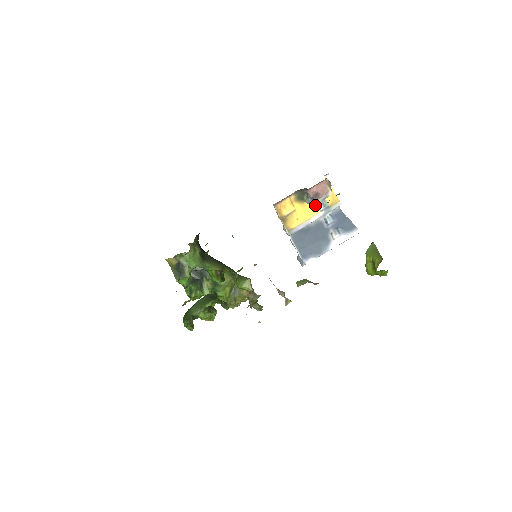
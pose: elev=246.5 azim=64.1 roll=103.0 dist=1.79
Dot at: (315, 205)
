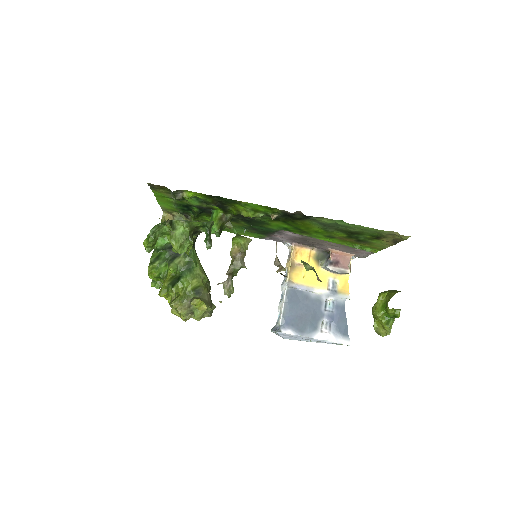
Dot at: (326, 278)
